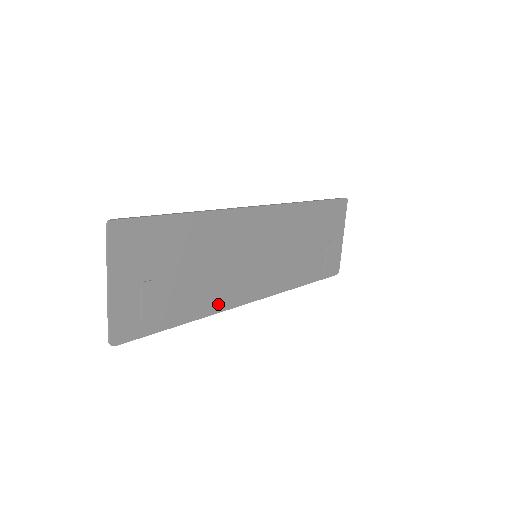
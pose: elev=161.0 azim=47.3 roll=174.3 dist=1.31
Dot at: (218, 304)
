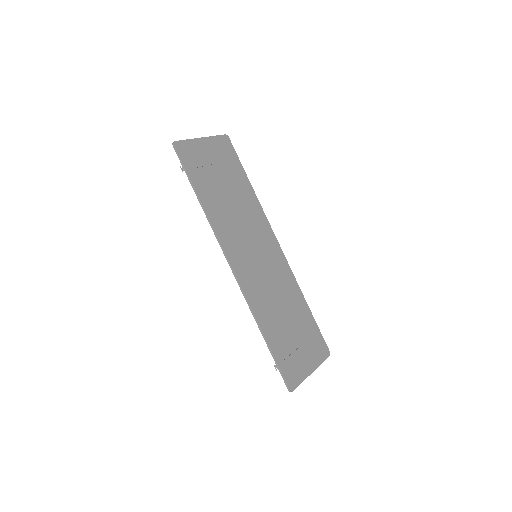
Dot at: (219, 227)
